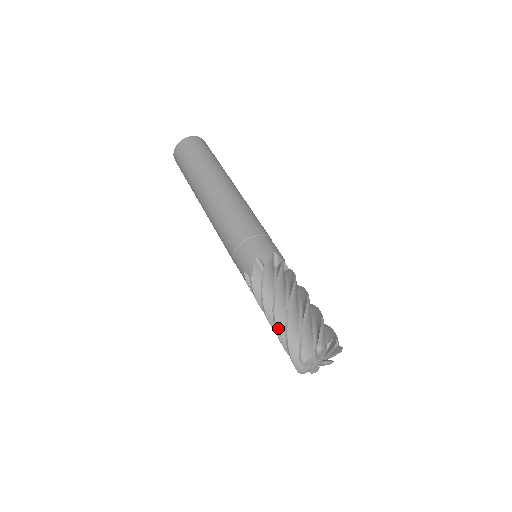
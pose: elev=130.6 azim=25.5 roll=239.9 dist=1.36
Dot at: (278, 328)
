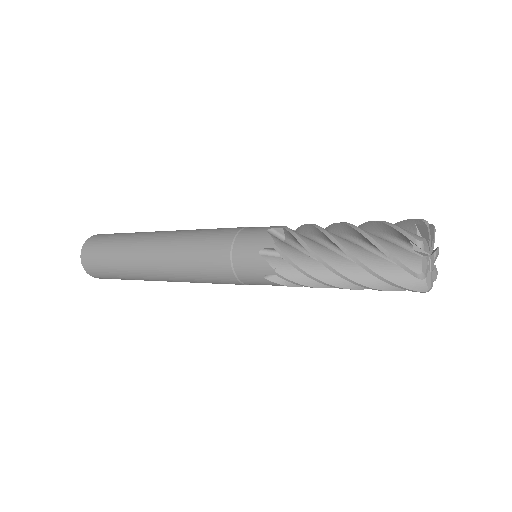
Dot at: occluded
